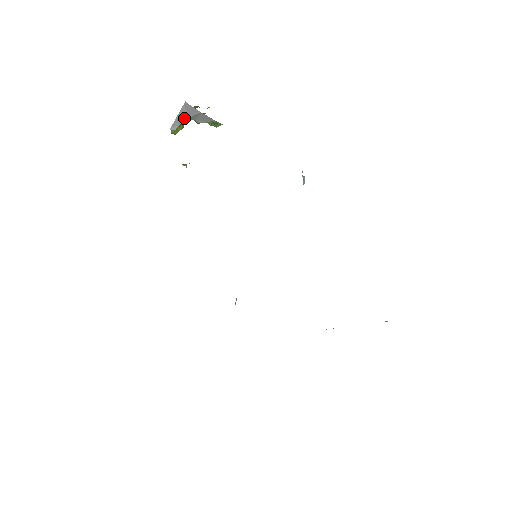
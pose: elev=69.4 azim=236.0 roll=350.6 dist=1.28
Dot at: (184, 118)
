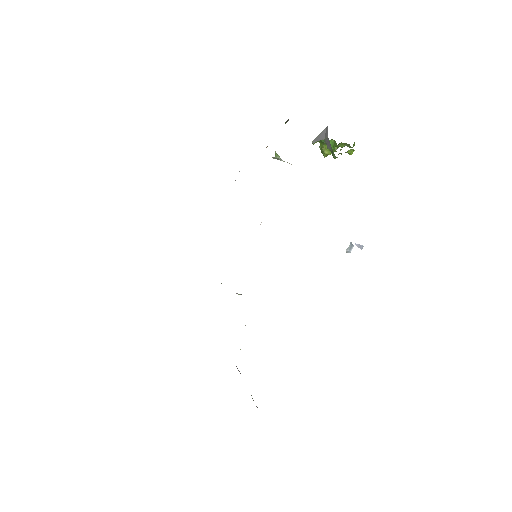
Dot at: (322, 138)
